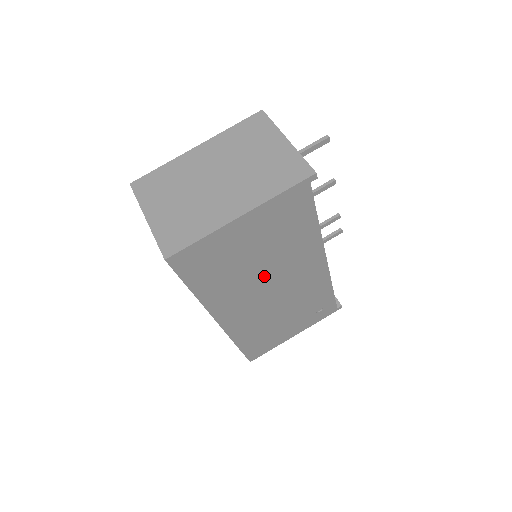
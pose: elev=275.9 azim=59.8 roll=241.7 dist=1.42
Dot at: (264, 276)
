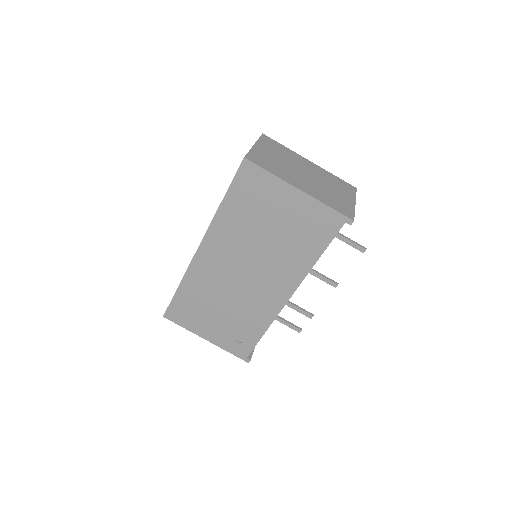
Dot at: (256, 252)
